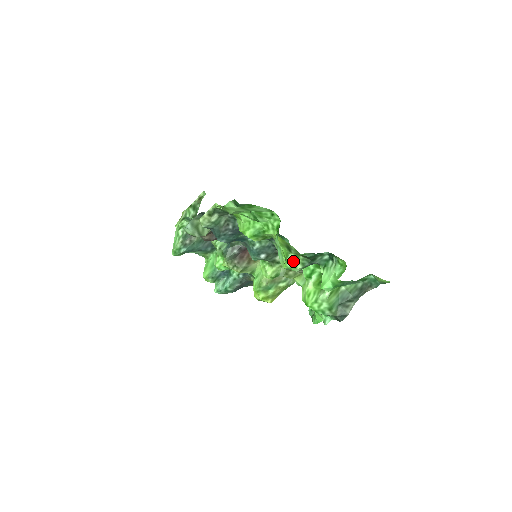
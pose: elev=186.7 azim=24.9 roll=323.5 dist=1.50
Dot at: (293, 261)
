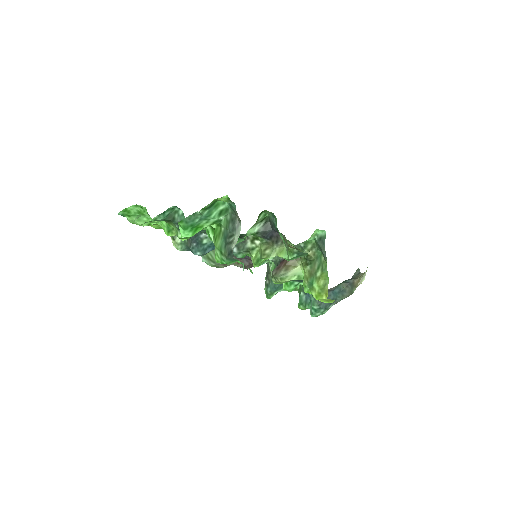
Dot at: (176, 231)
